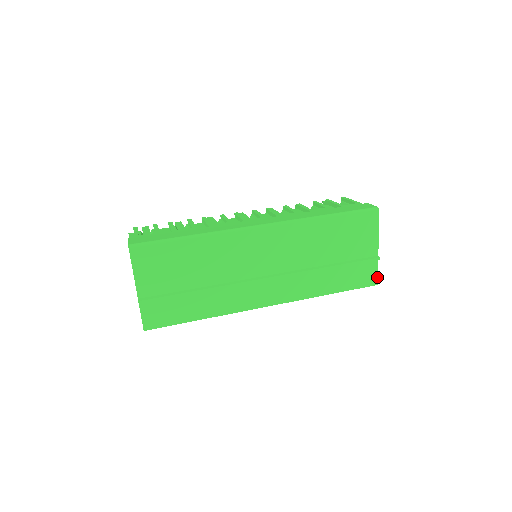
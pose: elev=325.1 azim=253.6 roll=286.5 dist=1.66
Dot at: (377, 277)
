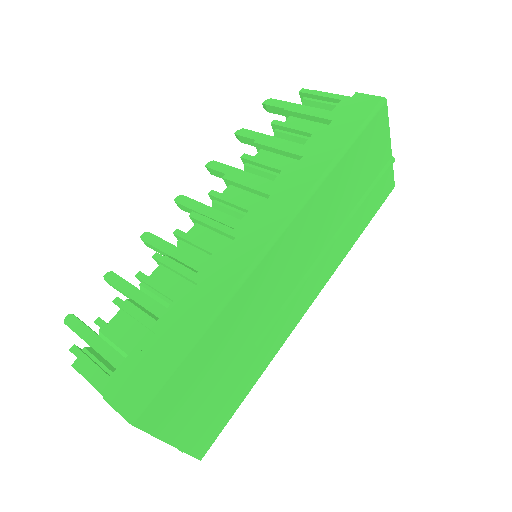
Dot at: (393, 180)
